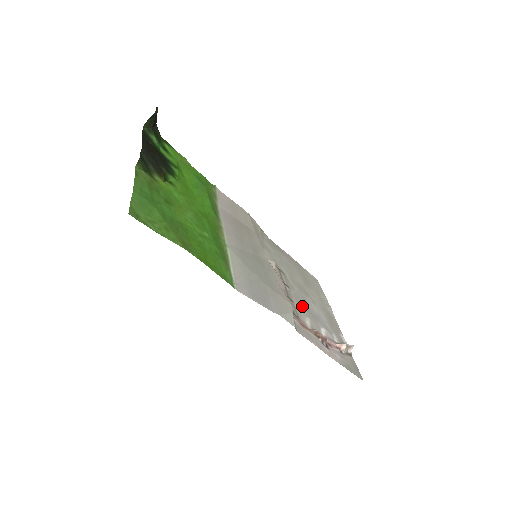
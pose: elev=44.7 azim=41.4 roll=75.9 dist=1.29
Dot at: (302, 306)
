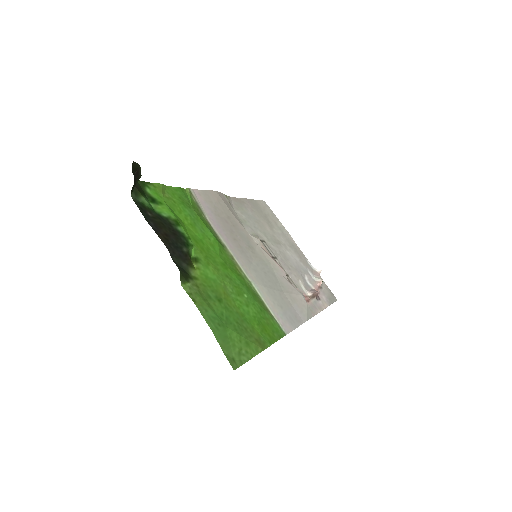
Dot at: (291, 270)
